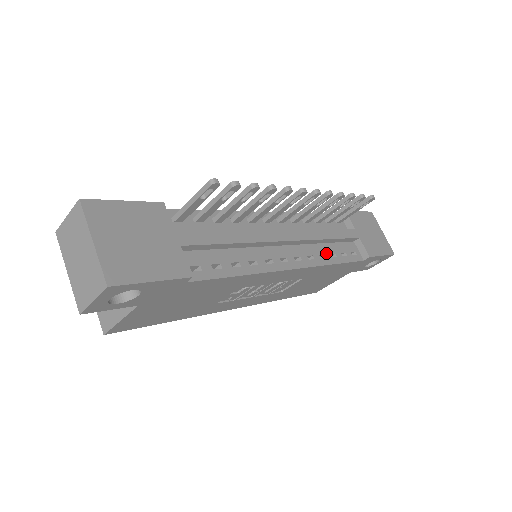
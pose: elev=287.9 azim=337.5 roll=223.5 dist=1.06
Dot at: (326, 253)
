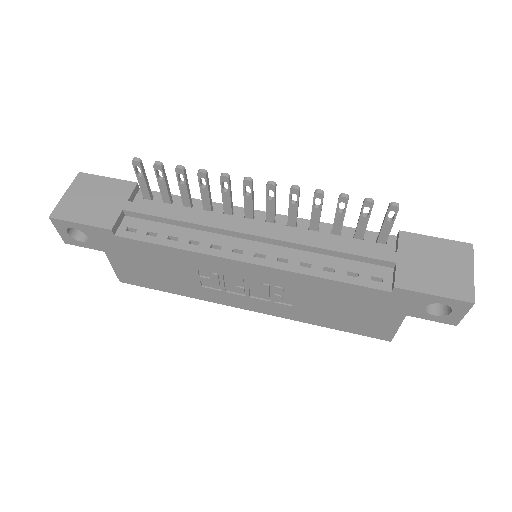
Dot at: (316, 264)
